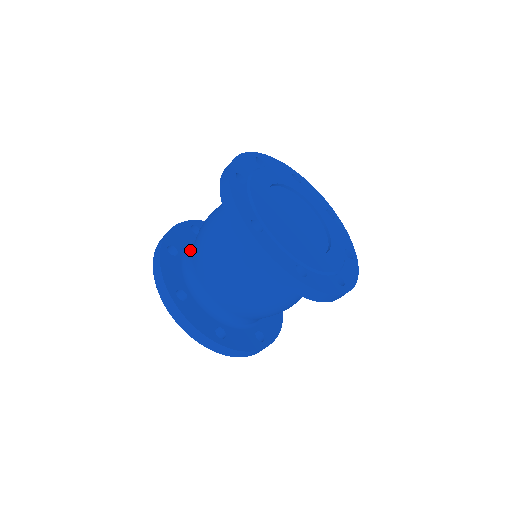
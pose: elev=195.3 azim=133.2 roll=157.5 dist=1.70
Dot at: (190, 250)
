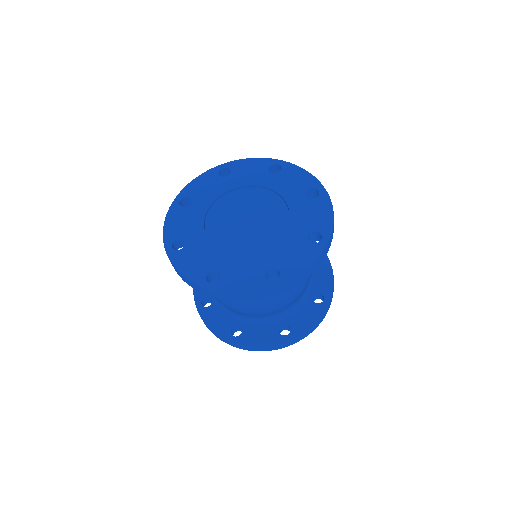
Dot at: occluded
